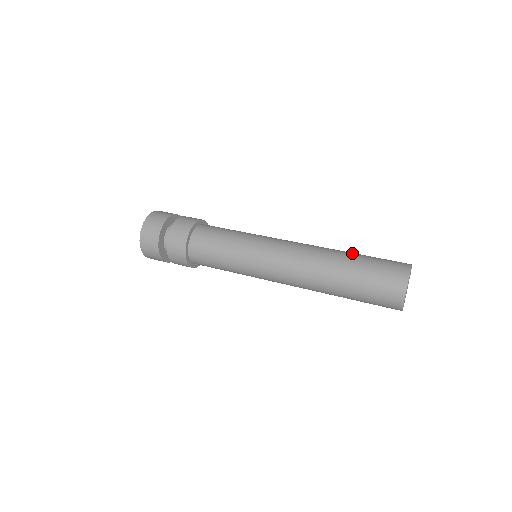
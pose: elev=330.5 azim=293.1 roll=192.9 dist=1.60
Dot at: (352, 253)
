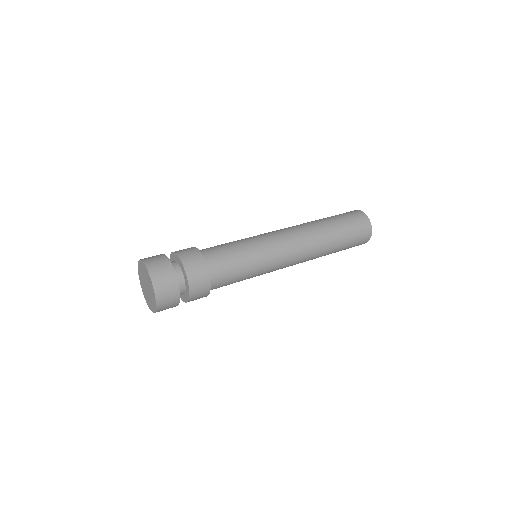
Dot at: (327, 220)
